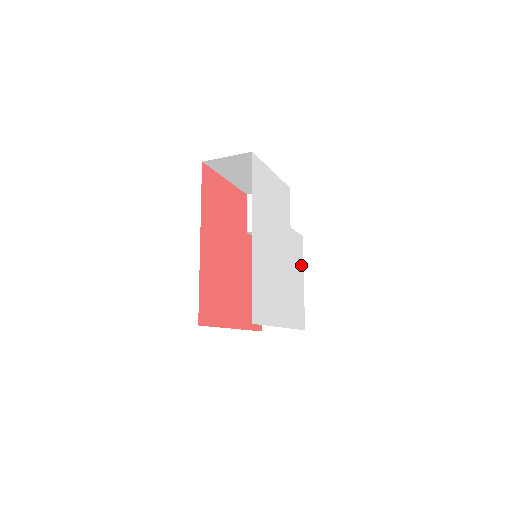
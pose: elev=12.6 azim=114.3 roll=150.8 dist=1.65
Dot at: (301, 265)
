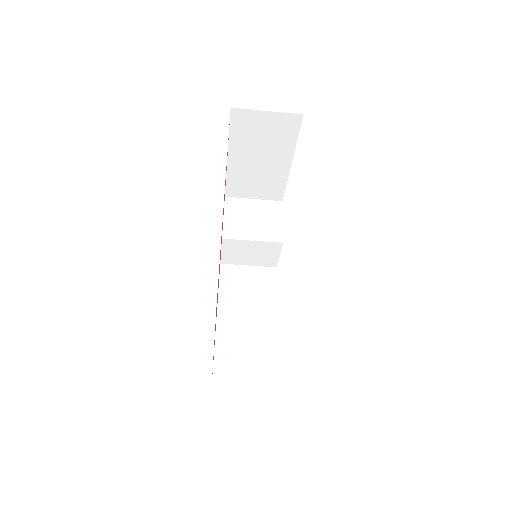
Dot at: occluded
